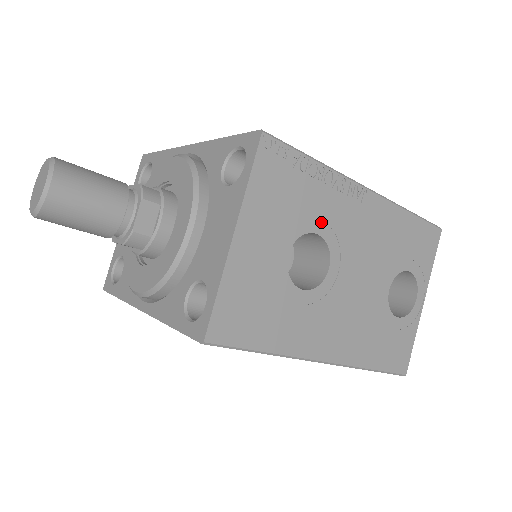
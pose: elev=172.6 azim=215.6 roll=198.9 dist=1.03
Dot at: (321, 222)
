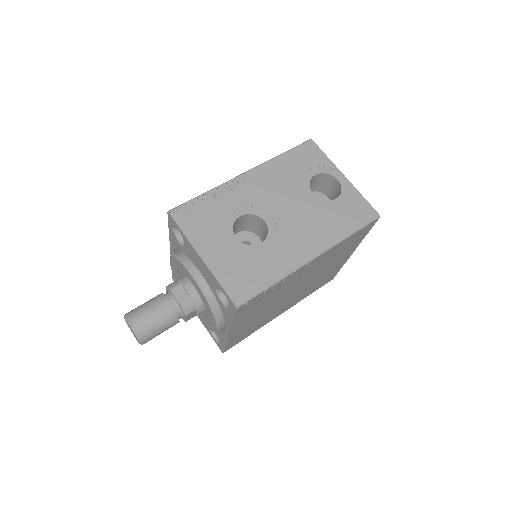
Dot at: (237, 210)
